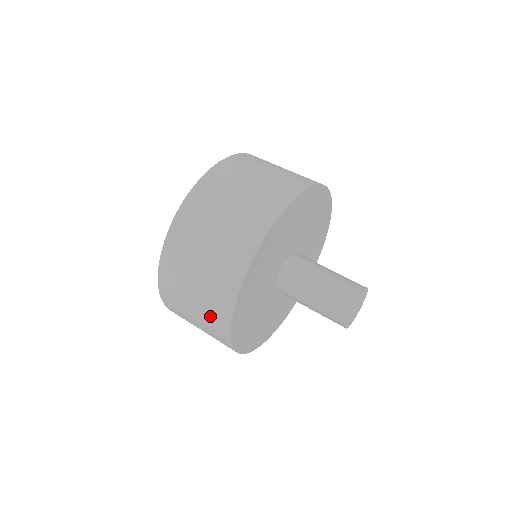
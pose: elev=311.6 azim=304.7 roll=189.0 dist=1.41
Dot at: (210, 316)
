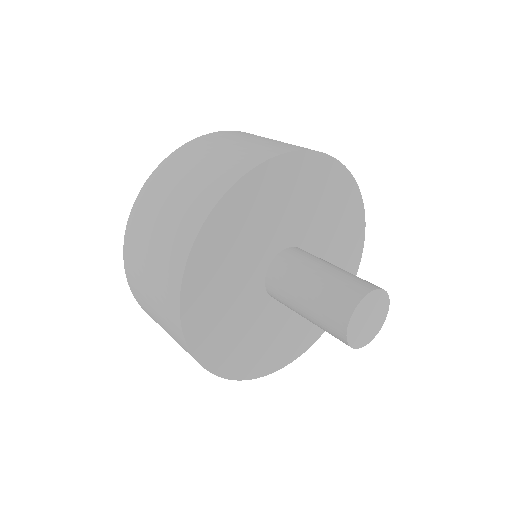
Dot at: (163, 300)
